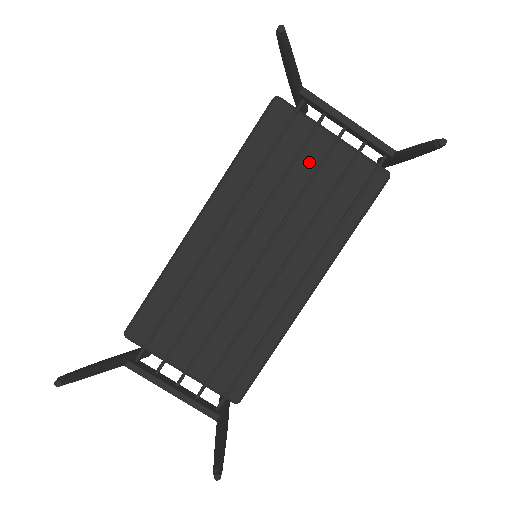
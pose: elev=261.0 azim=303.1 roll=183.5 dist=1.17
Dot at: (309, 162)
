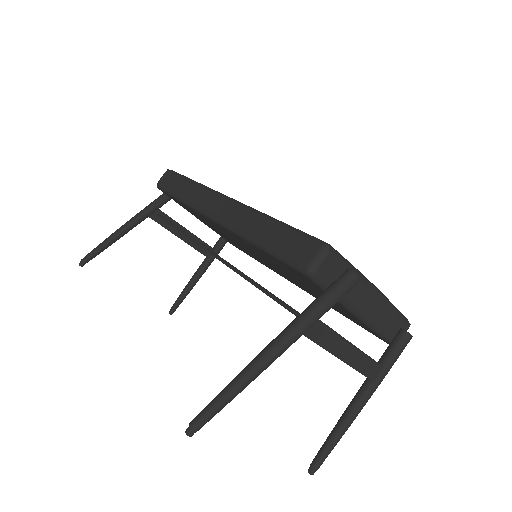
Dot at: occluded
